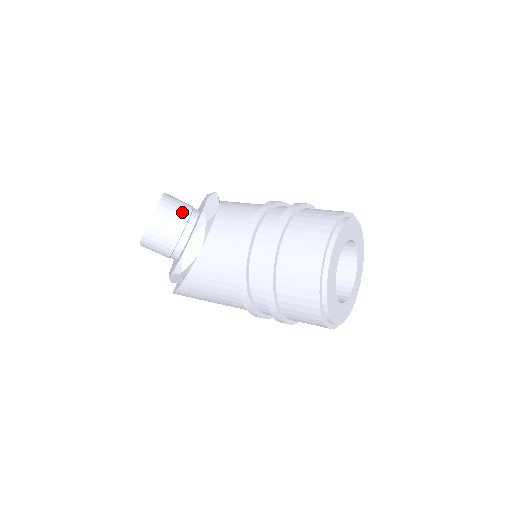
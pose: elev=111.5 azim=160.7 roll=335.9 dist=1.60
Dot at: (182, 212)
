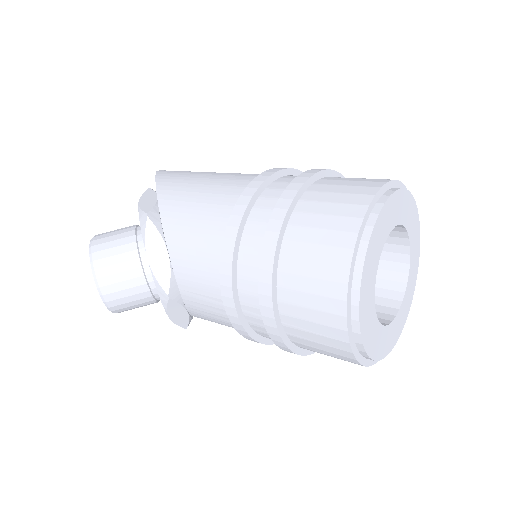
Dot at: (130, 274)
